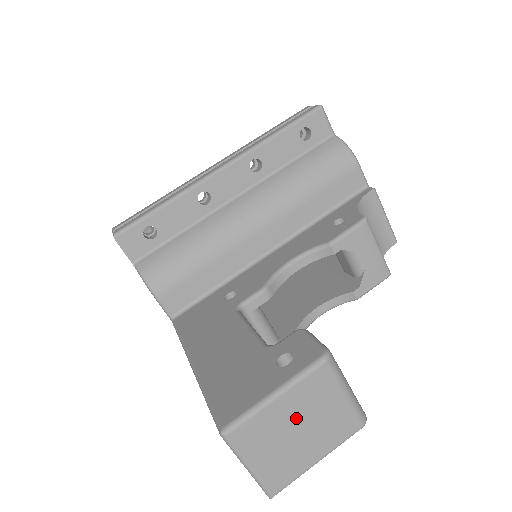
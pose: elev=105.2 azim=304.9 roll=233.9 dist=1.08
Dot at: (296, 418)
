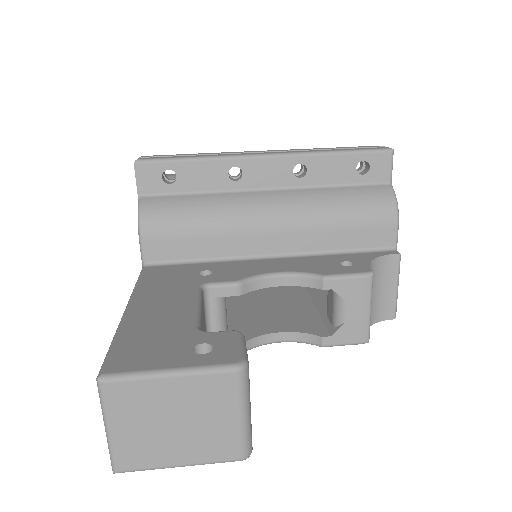
Dot at: (179, 409)
